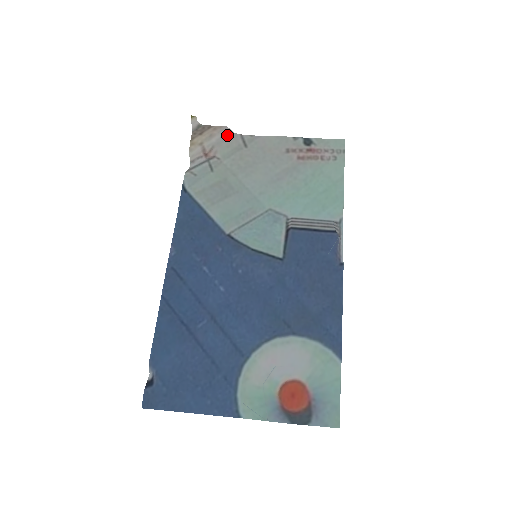
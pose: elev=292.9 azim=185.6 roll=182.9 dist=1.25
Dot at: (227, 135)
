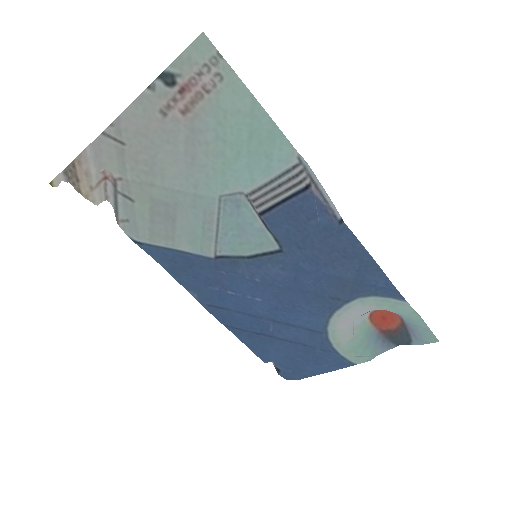
Dot at: (94, 152)
